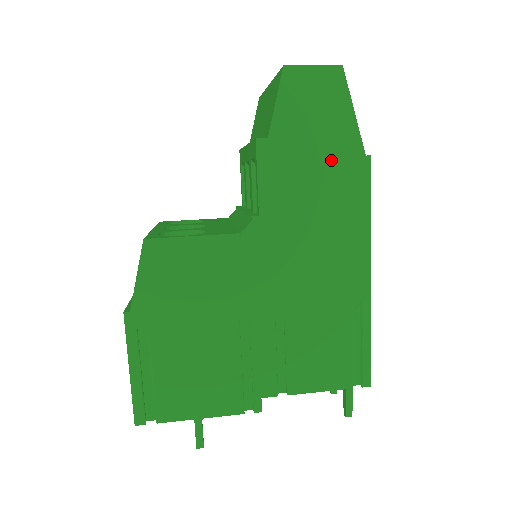
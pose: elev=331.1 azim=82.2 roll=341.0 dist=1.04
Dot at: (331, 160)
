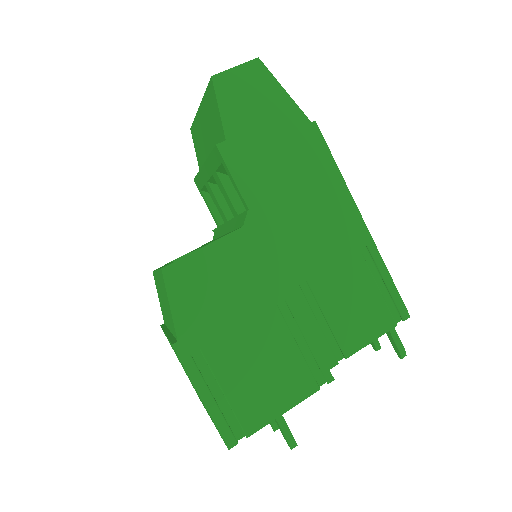
Dot at: (286, 137)
